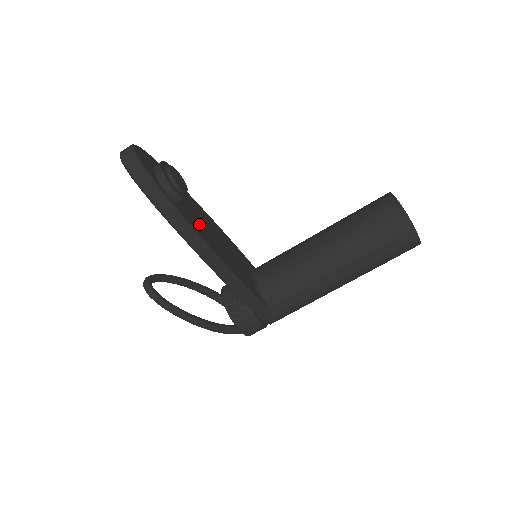
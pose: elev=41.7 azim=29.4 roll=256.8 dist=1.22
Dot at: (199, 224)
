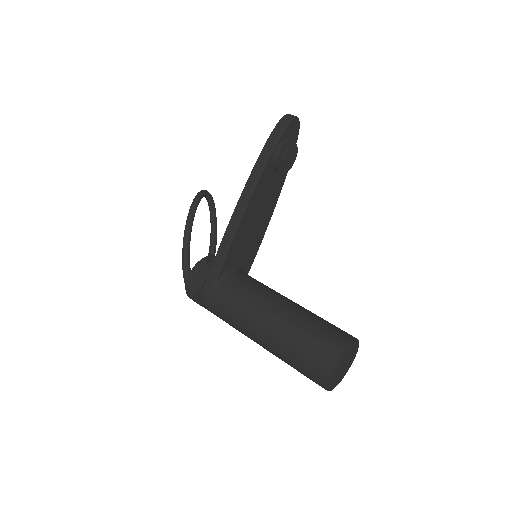
Dot at: (264, 189)
